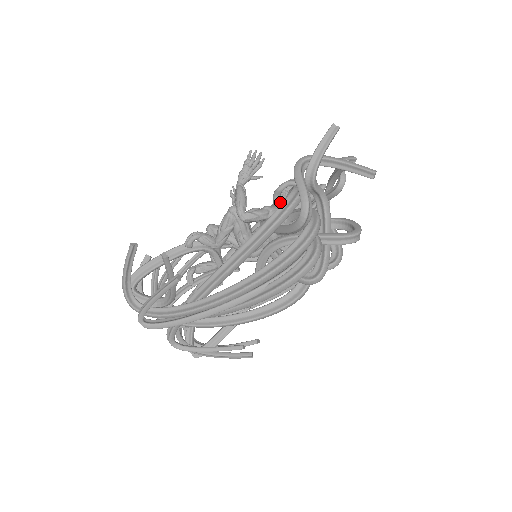
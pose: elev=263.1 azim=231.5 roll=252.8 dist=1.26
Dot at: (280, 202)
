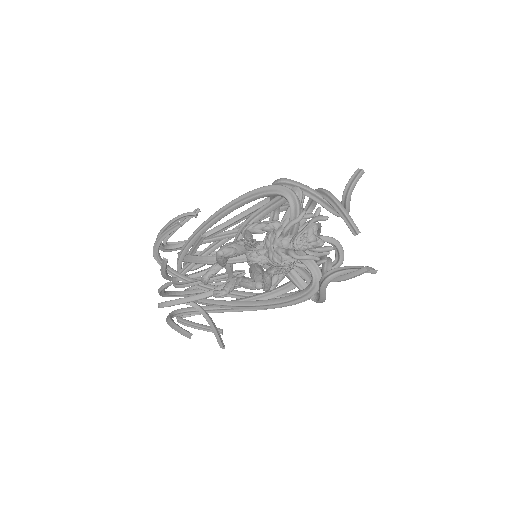
Dot at: (293, 258)
